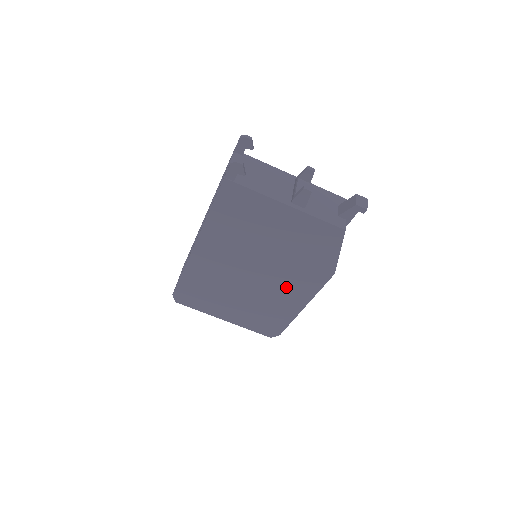
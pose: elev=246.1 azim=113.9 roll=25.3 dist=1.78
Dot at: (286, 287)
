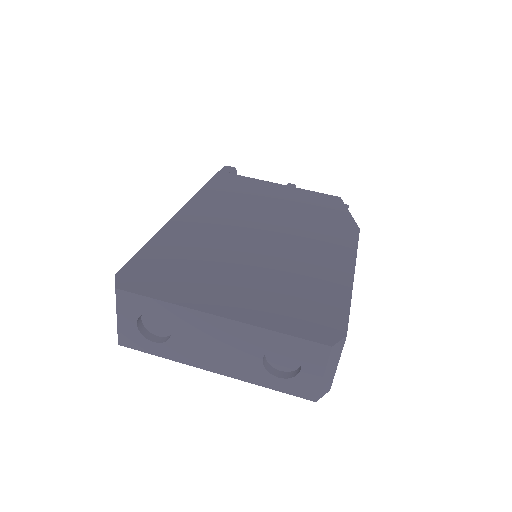
Dot at: (312, 247)
